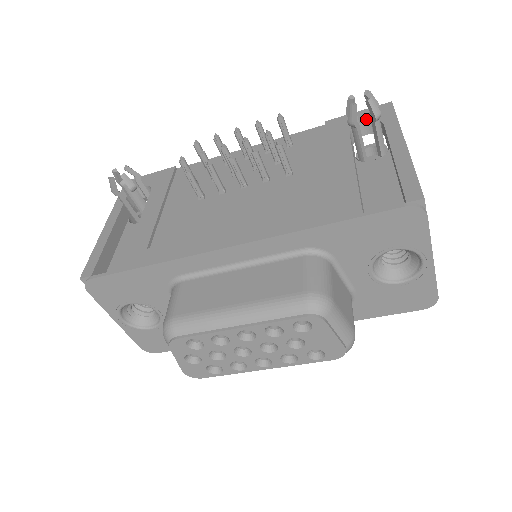
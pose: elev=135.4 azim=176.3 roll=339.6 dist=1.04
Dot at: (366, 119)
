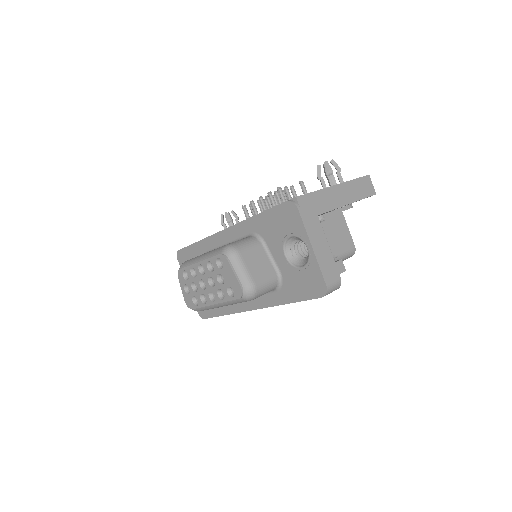
Dot at: occluded
